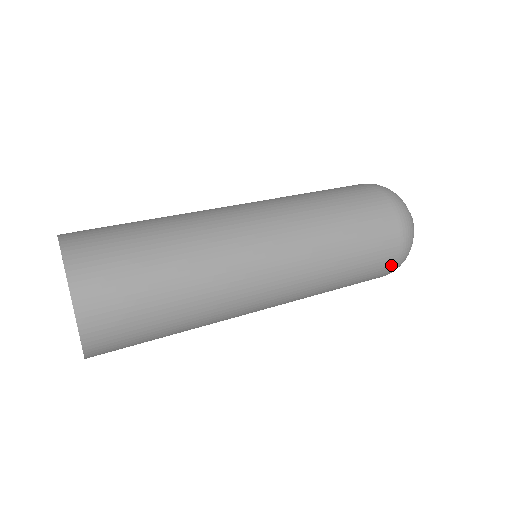
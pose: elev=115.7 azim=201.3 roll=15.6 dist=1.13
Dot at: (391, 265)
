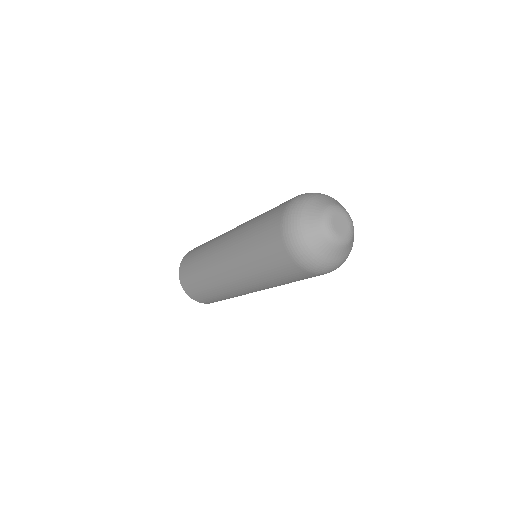
Dot at: occluded
